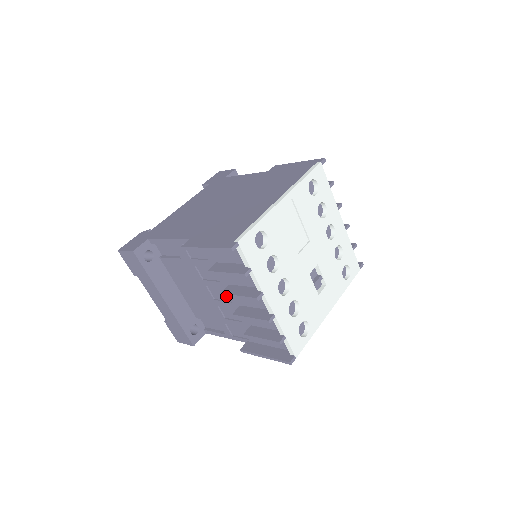
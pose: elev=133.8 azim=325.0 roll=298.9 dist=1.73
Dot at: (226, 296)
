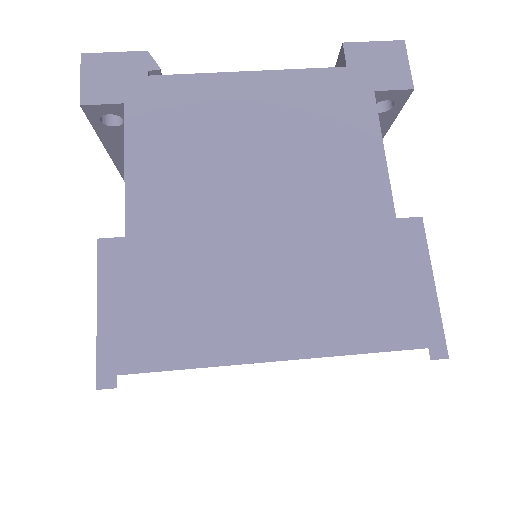
Dot at: occluded
